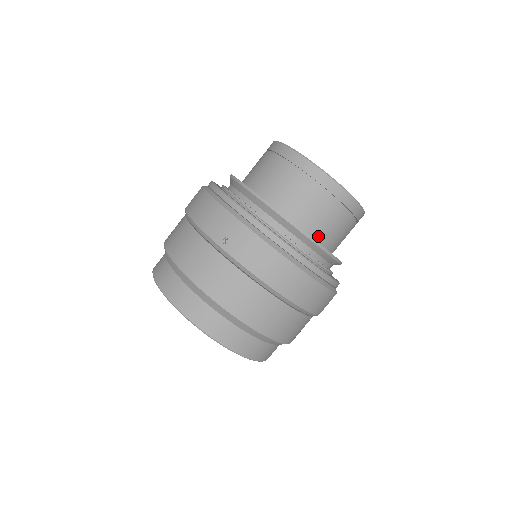
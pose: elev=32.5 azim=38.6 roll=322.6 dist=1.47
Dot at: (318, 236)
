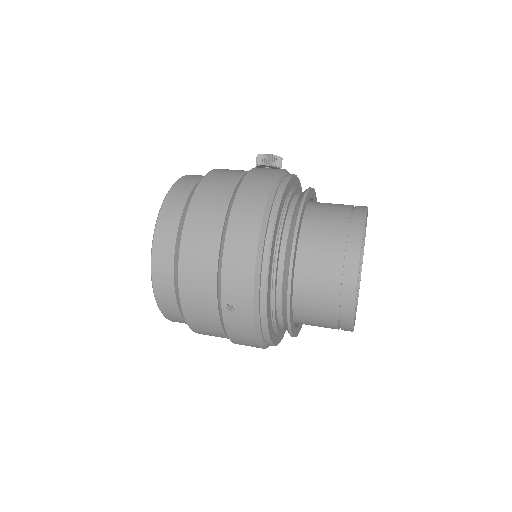
Dot at: occluded
